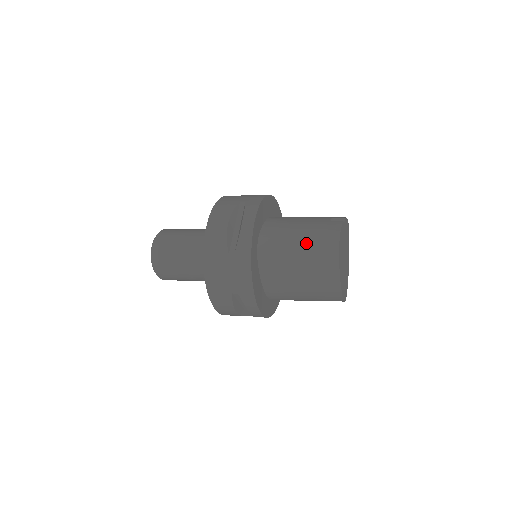
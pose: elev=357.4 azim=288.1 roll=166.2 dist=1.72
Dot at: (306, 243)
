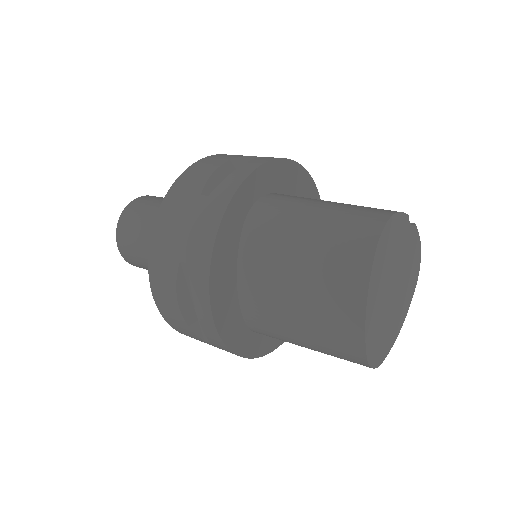
Dot at: (329, 214)
